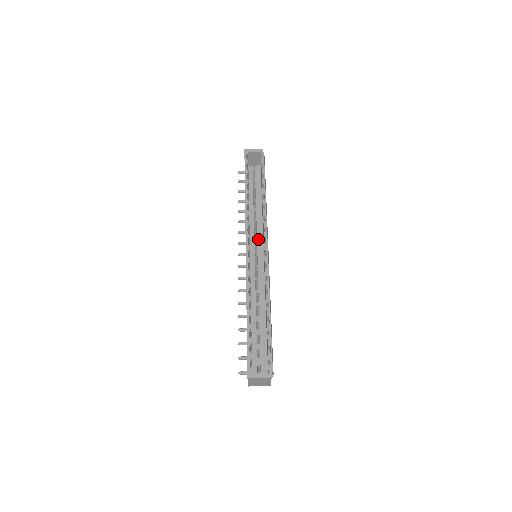
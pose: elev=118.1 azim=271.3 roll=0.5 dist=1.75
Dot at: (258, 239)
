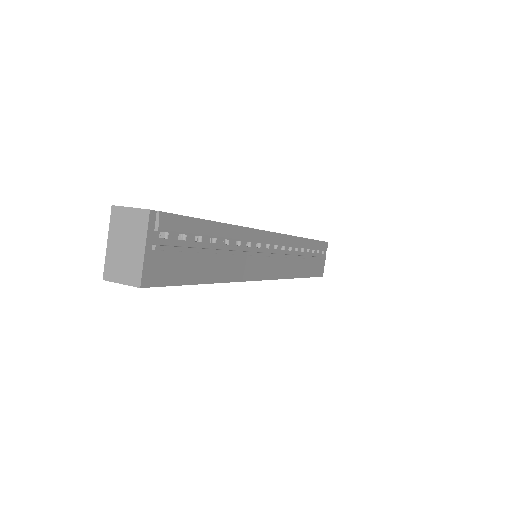
Dot at: occluded
